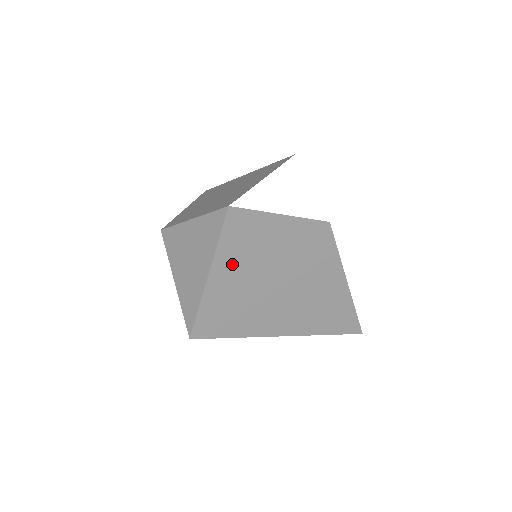
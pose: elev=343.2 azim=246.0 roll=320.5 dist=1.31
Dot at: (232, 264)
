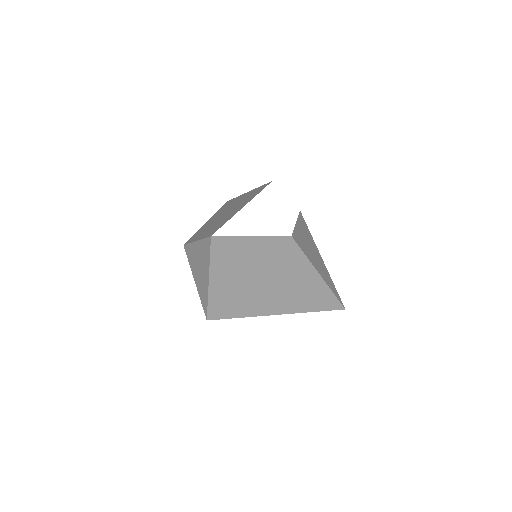
Dot at: (224, 271)
